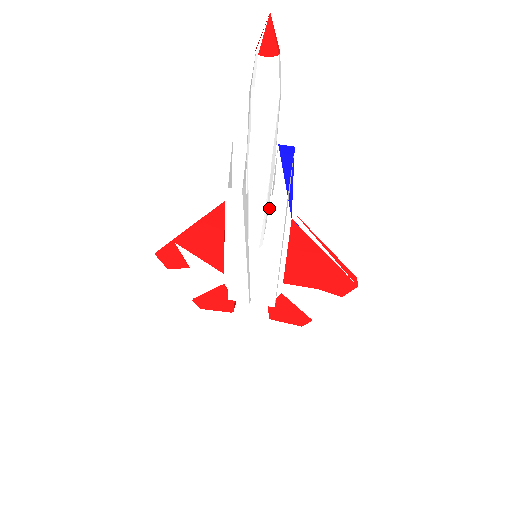
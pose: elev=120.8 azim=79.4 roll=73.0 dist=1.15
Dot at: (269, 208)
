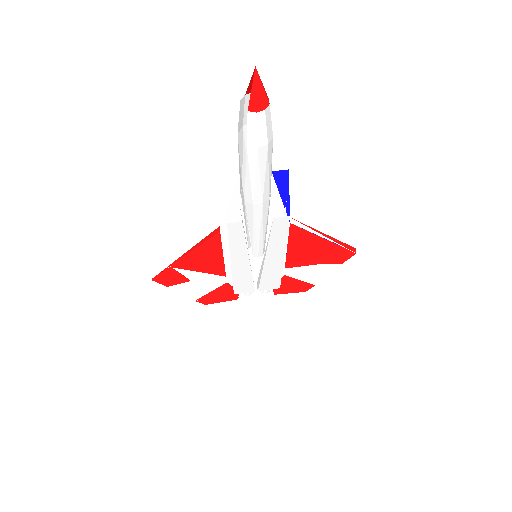
Dot at: (271, 228)
